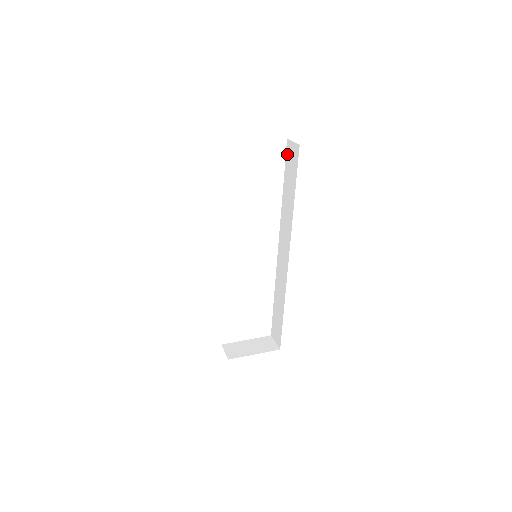
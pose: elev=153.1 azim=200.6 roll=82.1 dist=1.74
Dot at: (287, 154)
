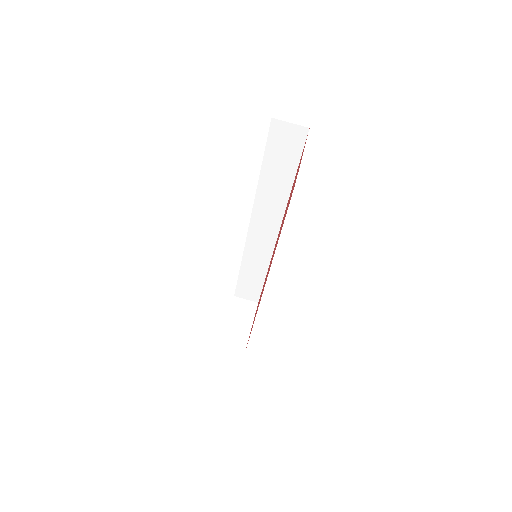
Dot at: (272, 136)
